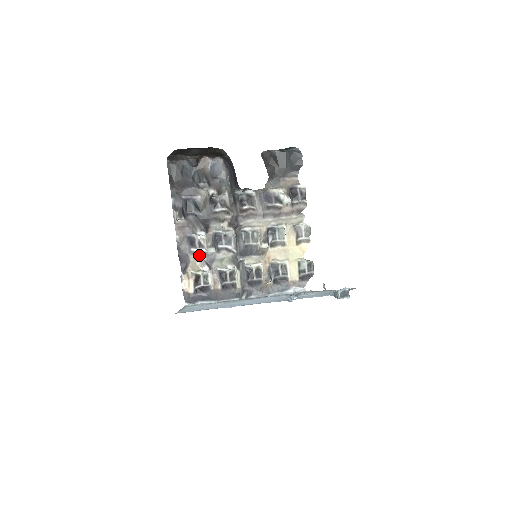
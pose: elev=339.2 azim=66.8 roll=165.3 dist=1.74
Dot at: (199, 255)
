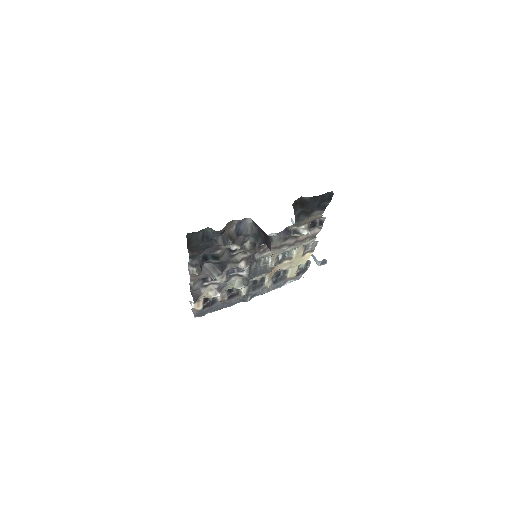
Dot at: (211, 286)
